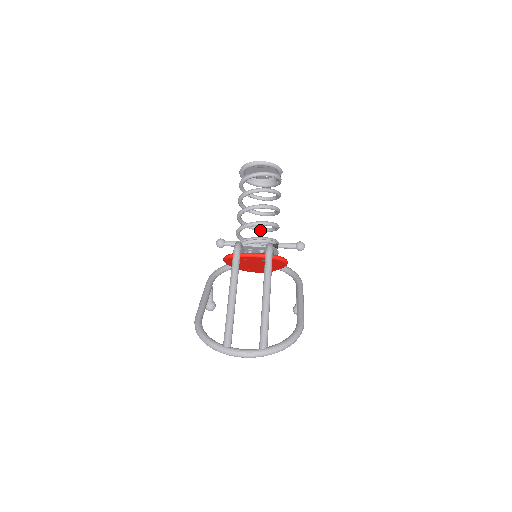
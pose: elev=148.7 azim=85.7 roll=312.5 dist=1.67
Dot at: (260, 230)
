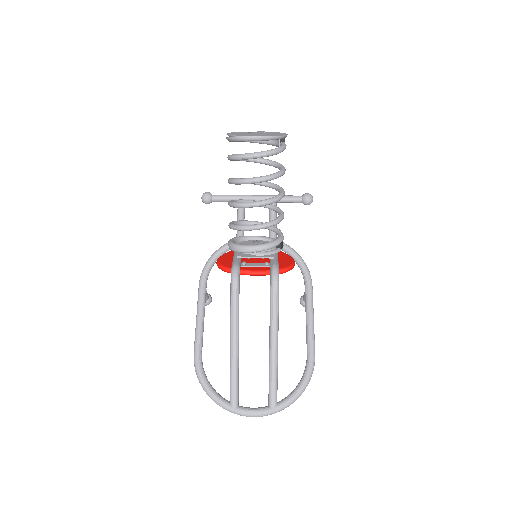
Dot at: occluded
